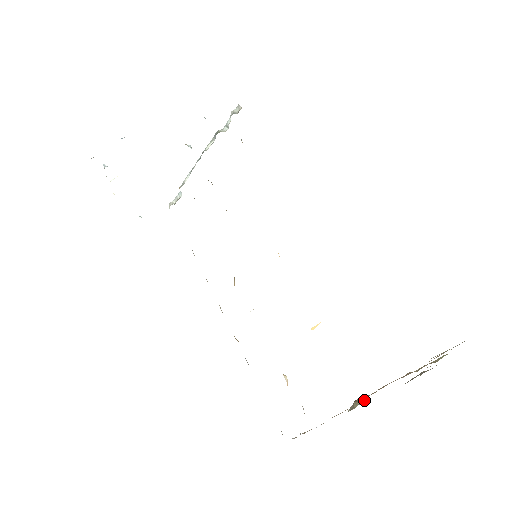
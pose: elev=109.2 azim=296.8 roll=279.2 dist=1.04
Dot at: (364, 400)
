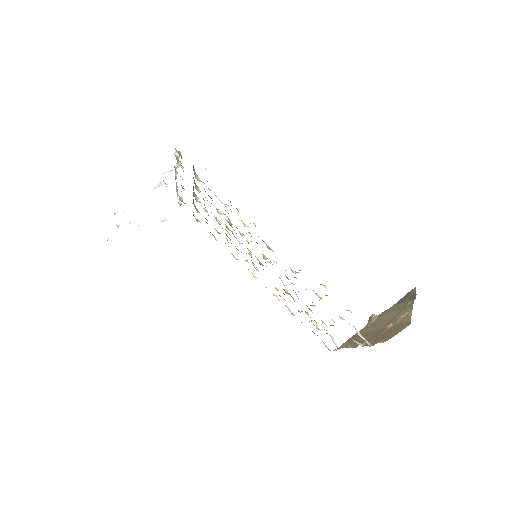
Dot at: (375, 318)
